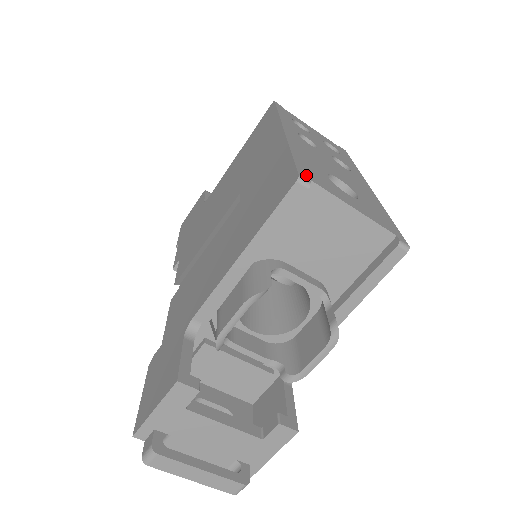
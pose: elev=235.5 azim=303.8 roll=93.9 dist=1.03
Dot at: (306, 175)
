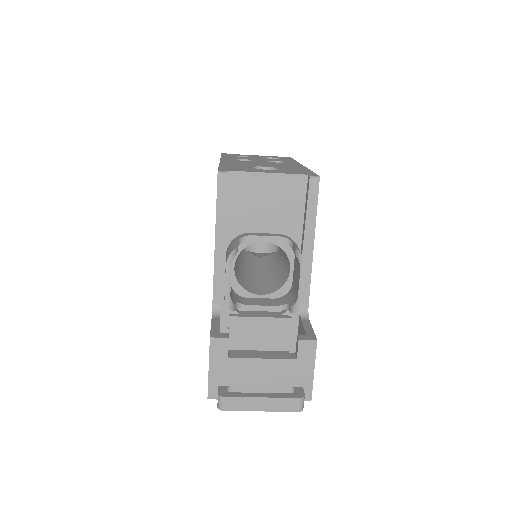
Dot at: (226, 170)
